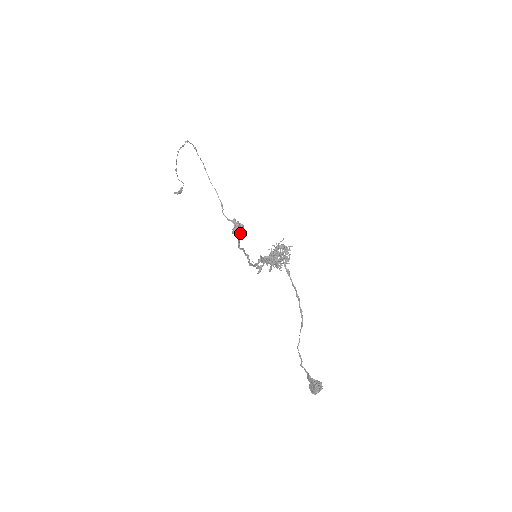
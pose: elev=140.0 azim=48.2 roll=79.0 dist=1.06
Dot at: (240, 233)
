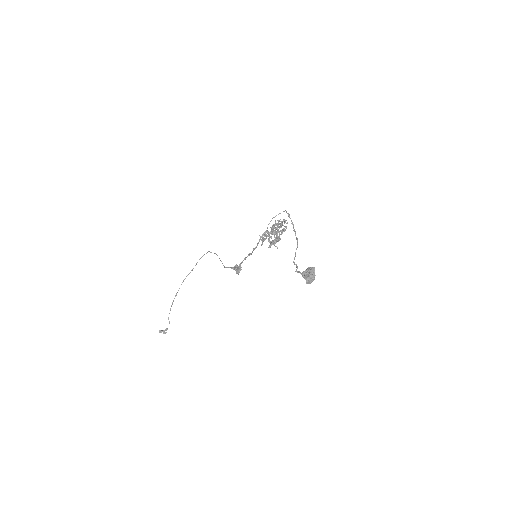
Dot at: (239, 269)
